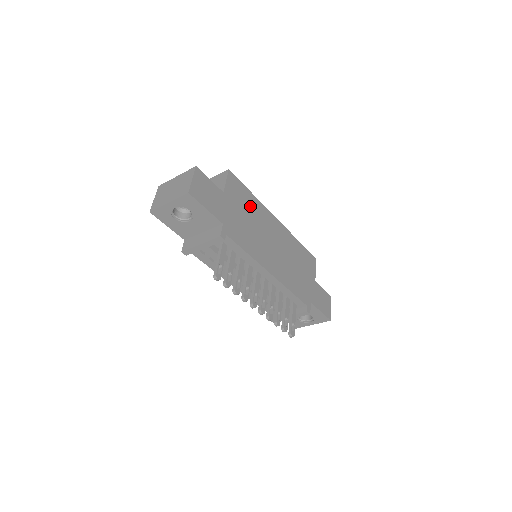
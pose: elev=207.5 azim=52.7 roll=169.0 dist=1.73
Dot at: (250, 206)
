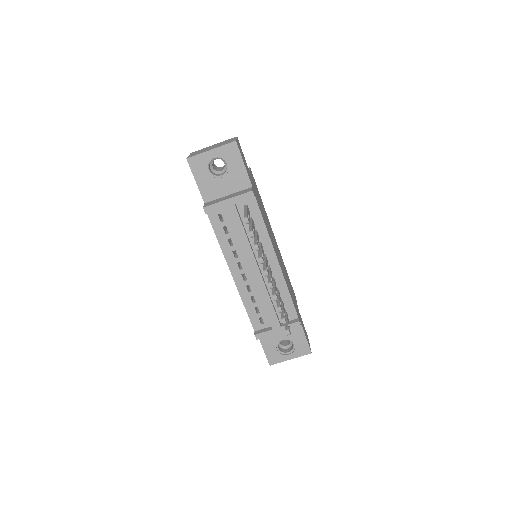
Dot at: (262, 204)
